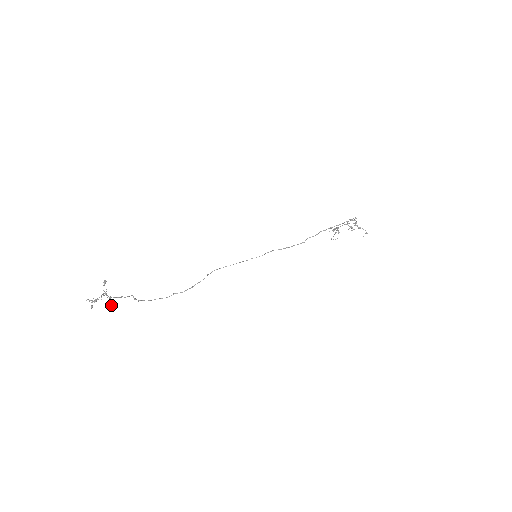
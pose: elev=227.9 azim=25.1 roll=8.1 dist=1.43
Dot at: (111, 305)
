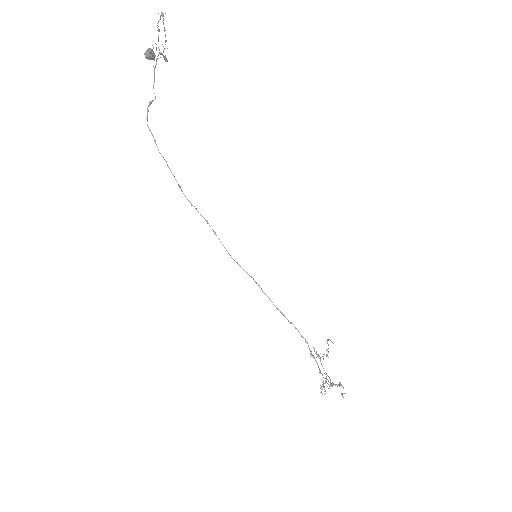
Dot at: (153, 55)
